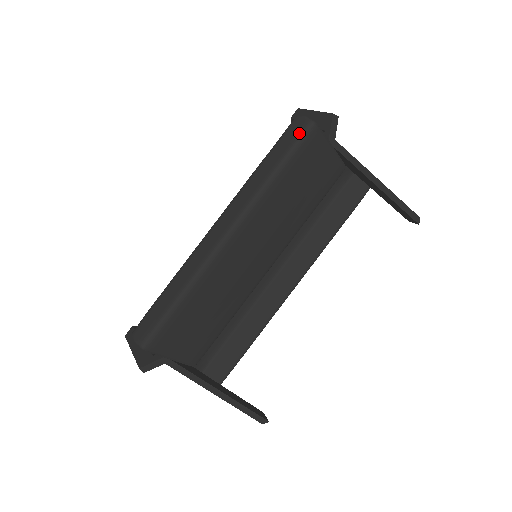
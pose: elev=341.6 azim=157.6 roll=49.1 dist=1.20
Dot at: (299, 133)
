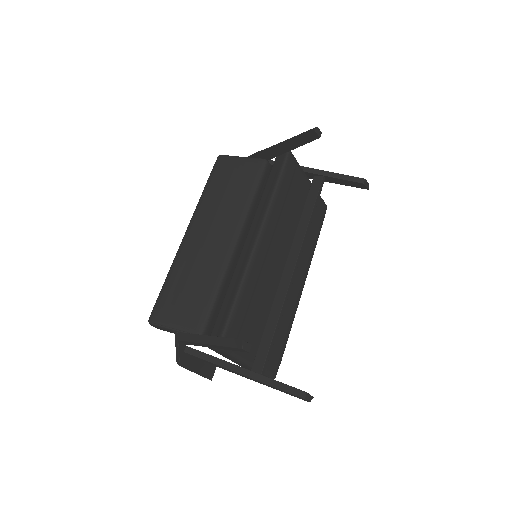
Dot at: occluded
